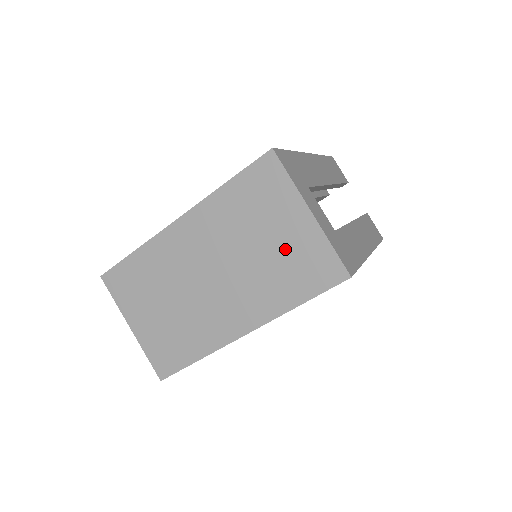
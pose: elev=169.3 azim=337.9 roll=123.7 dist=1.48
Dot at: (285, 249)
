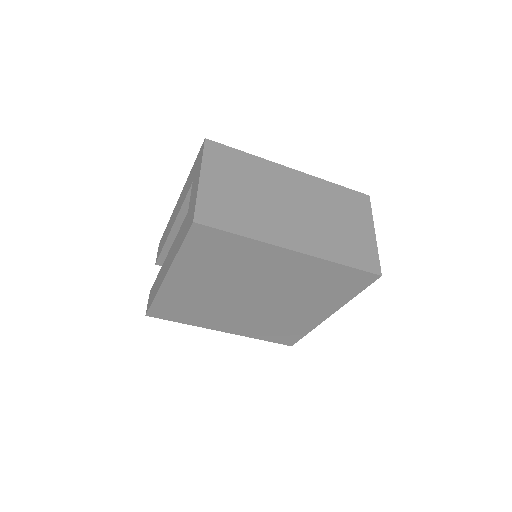
Dot at: (351, 234)
